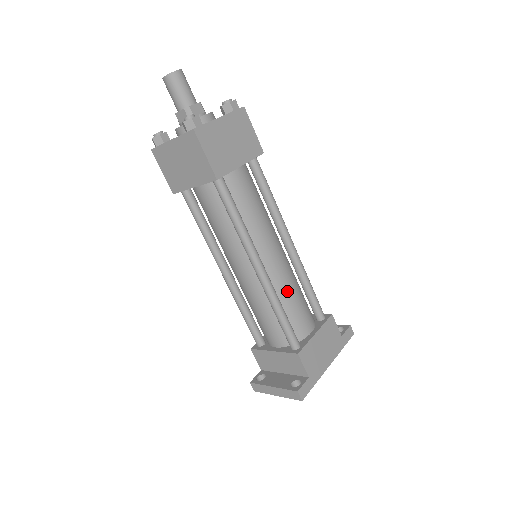
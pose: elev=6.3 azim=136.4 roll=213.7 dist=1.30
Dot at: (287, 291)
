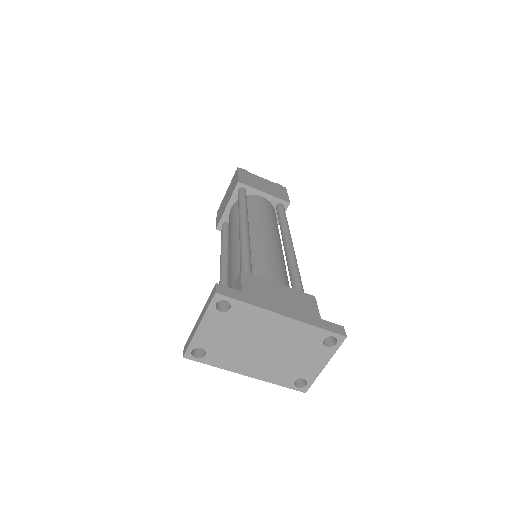
Dot at: (264, 253)
